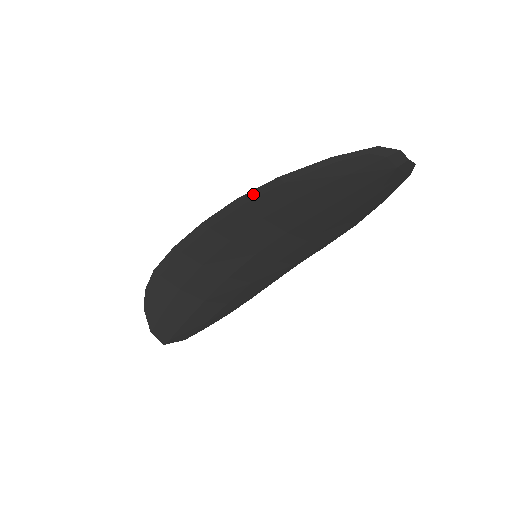
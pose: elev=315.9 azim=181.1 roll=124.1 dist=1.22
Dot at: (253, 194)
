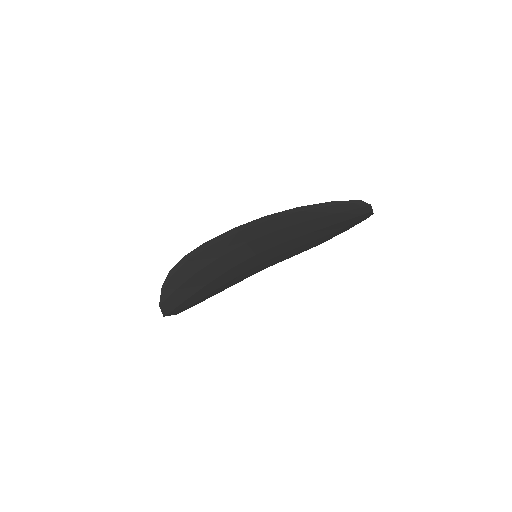
Dot at: (278, 215)
